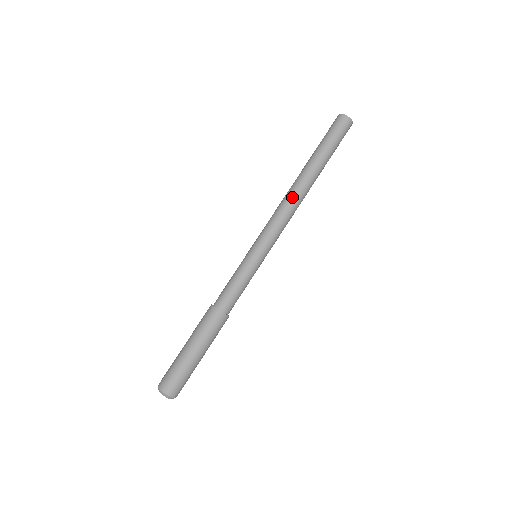
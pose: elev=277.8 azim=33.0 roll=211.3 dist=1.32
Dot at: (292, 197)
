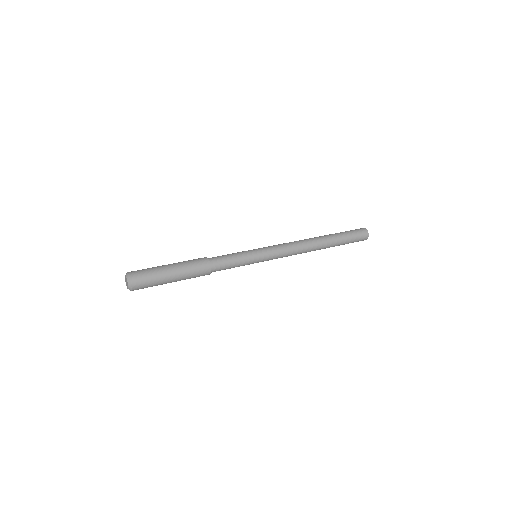
Dot at: occluded
